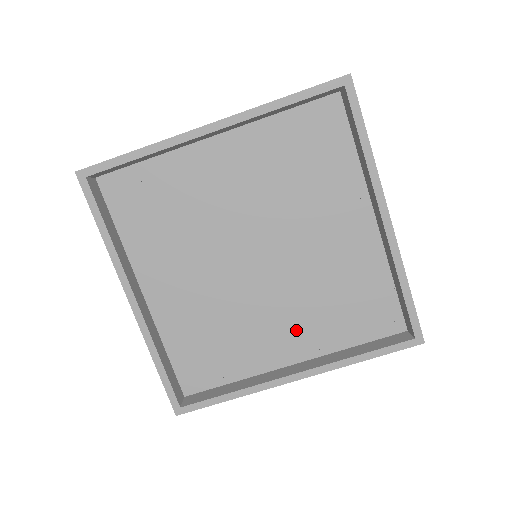
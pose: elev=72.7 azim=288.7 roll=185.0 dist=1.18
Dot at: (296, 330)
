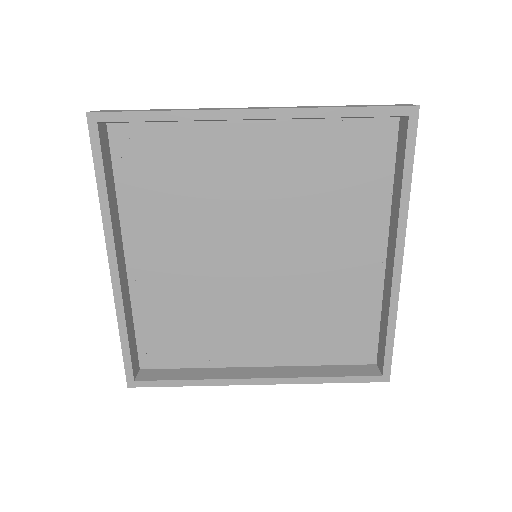
Dot at: (272, 336)
